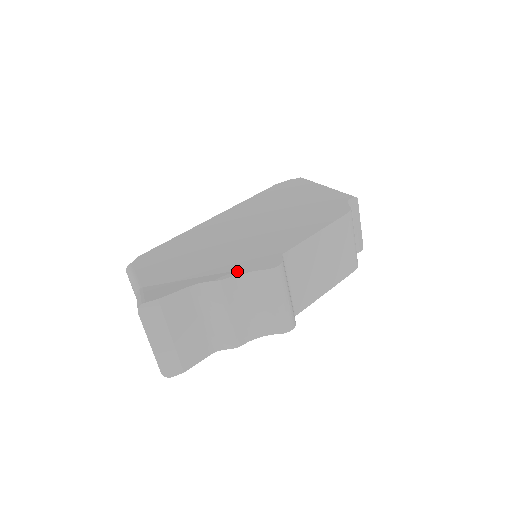
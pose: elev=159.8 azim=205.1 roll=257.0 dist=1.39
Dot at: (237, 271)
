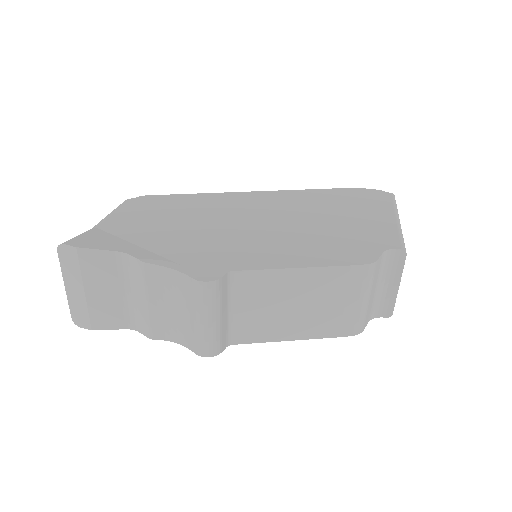
Dot at: (171, 262)
